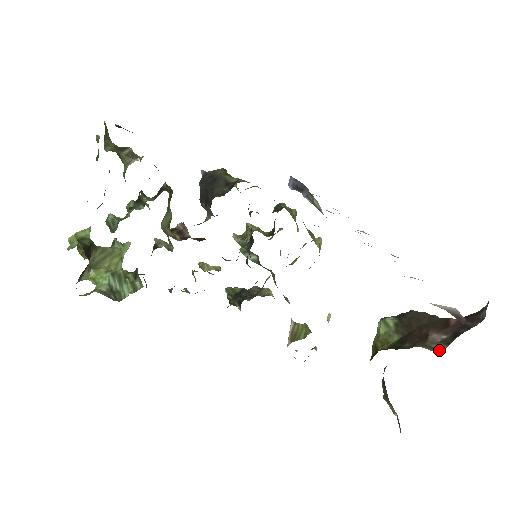
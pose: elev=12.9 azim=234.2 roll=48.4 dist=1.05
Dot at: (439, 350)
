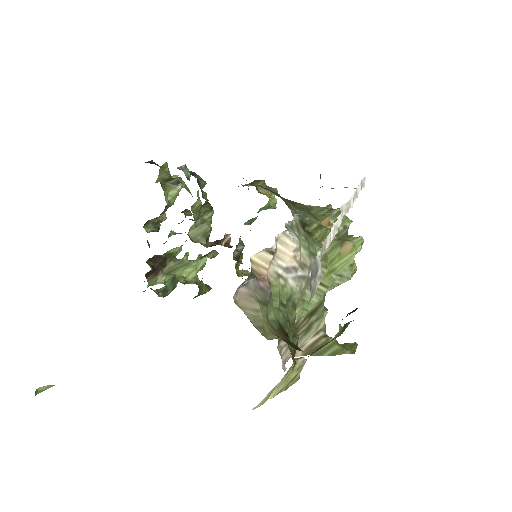
Dot at: occluded
